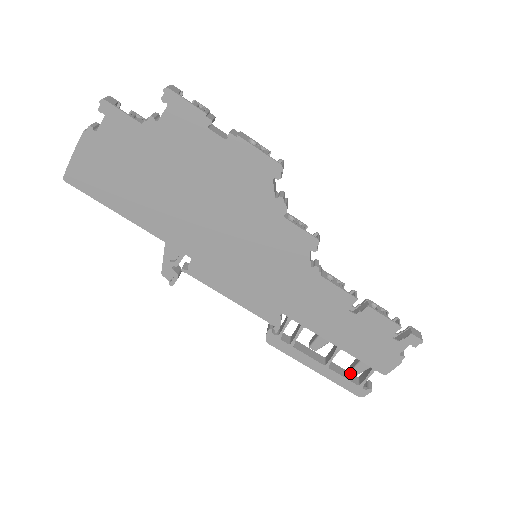
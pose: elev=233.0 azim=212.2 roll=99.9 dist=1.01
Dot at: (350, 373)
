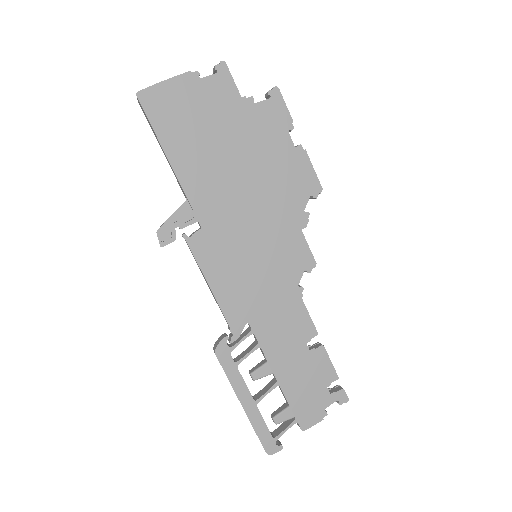
Dot at: occluded
